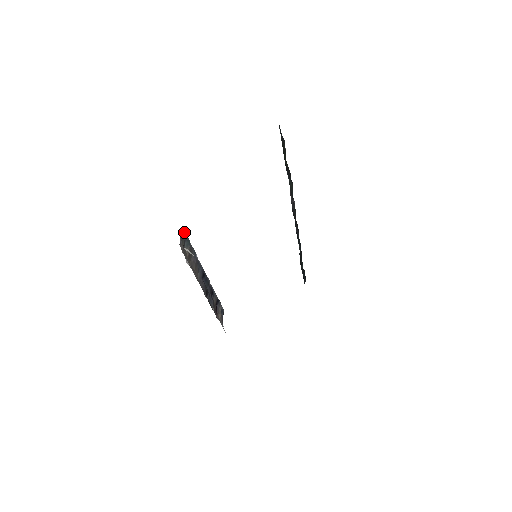
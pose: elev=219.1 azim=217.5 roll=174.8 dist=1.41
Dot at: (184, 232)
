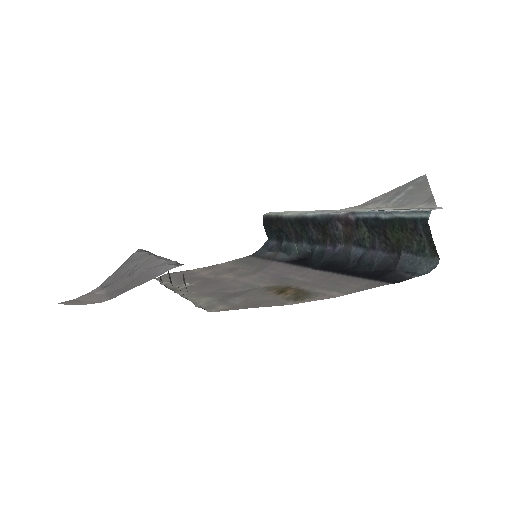
Dot at: occluded
